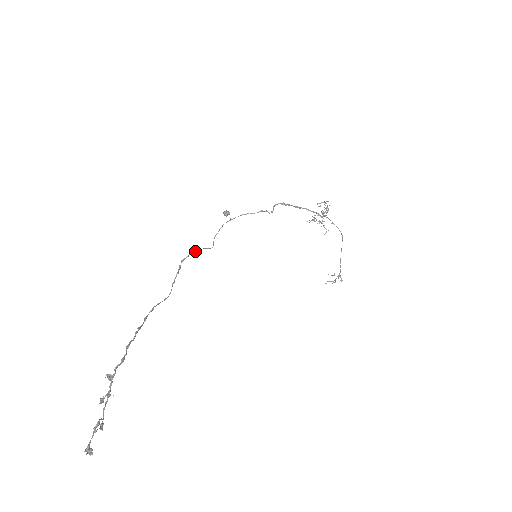
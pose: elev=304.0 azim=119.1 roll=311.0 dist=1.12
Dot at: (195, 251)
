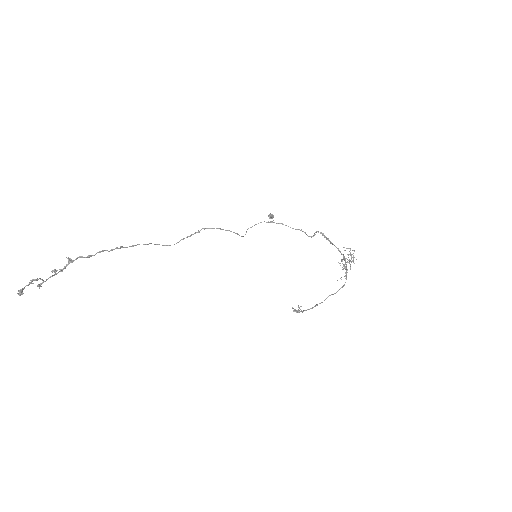
Dot at: (222, 229)
